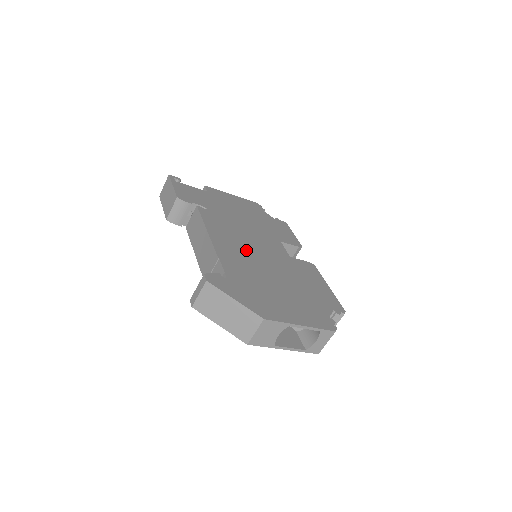
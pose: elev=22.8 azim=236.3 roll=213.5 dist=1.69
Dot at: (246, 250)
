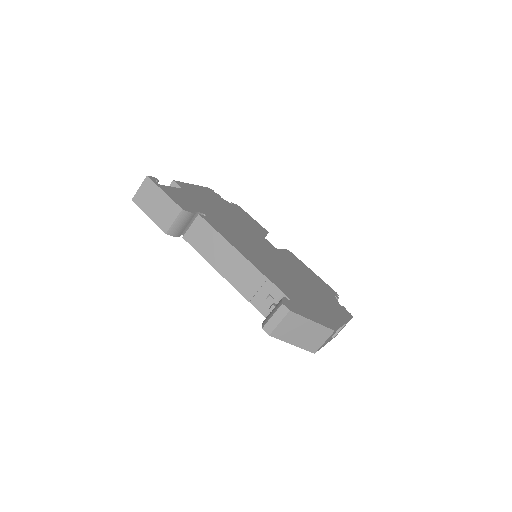
Dot at: (263, 257)
